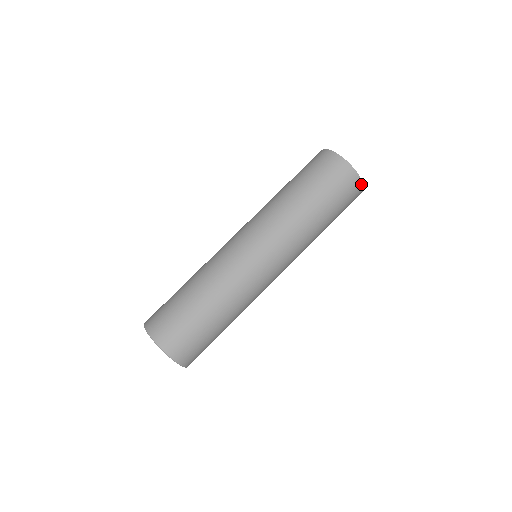
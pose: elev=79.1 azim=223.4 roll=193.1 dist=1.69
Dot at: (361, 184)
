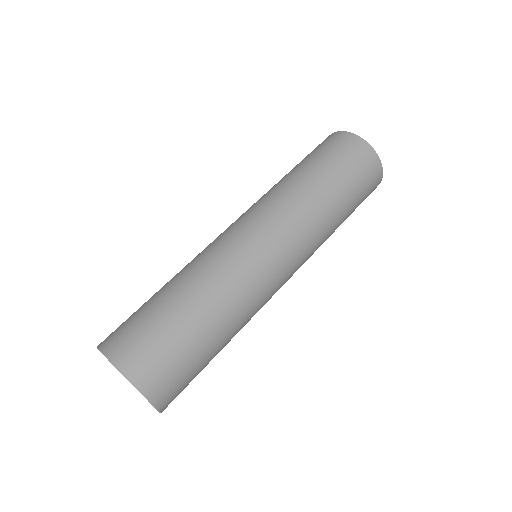
Dot at: (378, 161)
